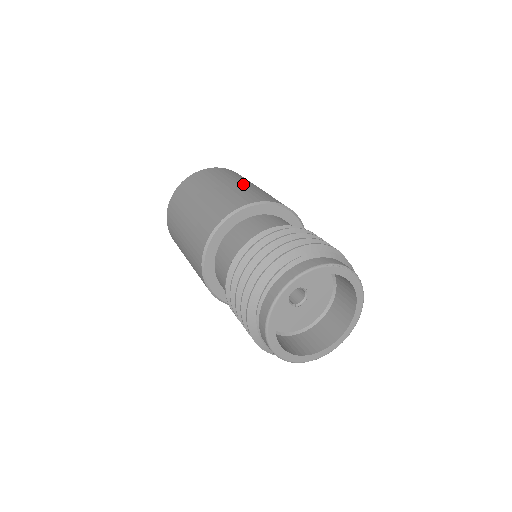
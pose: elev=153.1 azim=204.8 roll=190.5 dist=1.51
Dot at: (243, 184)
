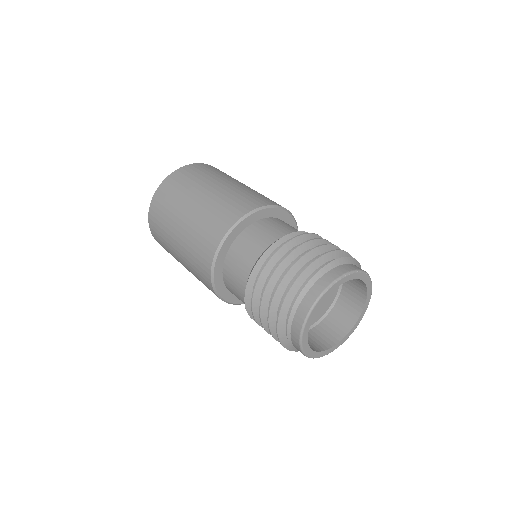
Dot at: (202, 199)
